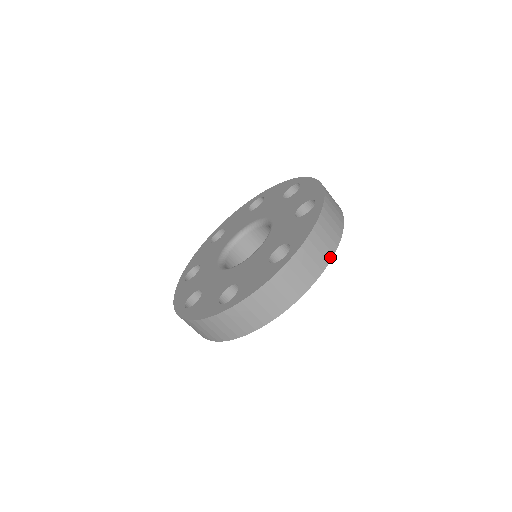
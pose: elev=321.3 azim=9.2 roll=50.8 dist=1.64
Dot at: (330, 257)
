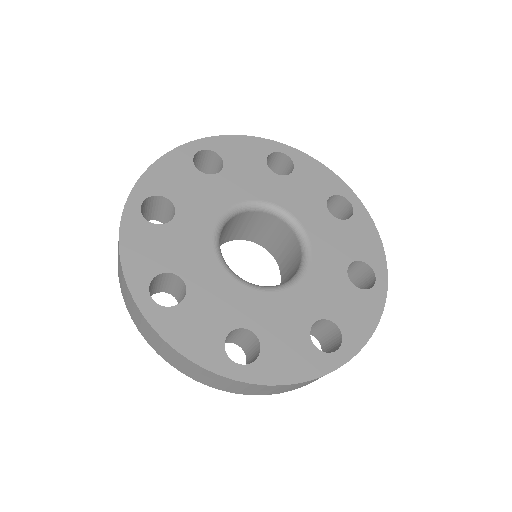
Dot at: occluded
